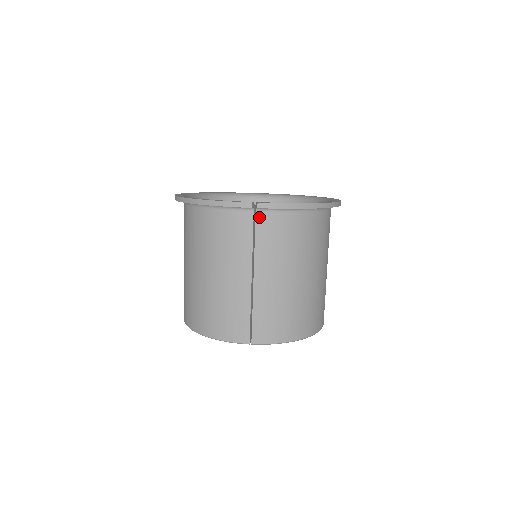
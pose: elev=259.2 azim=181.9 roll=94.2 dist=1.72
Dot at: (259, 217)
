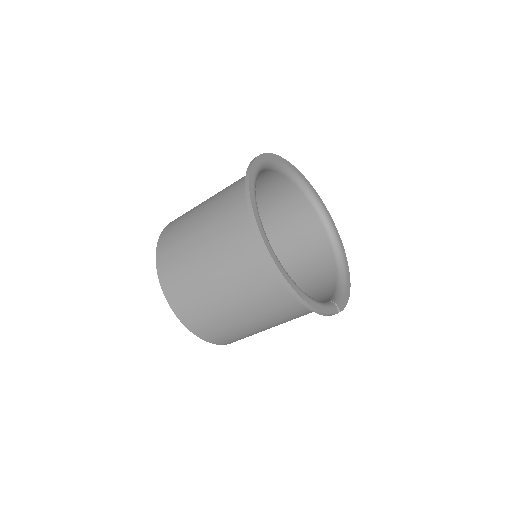
Dot at: occluded
